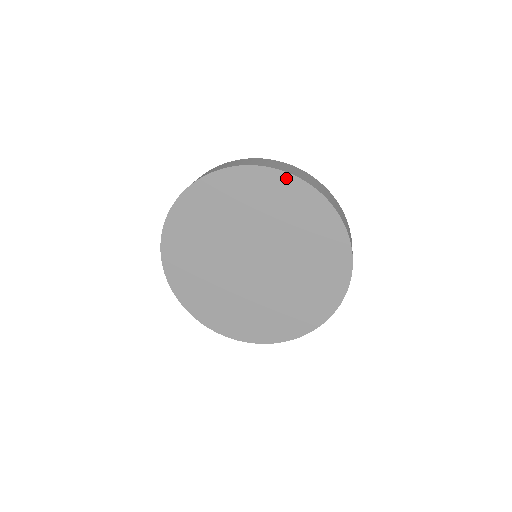
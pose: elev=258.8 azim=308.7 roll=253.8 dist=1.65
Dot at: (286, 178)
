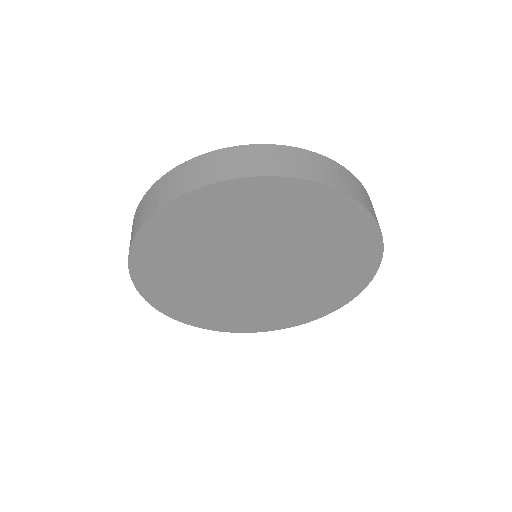
Dot at: (371, 228)
